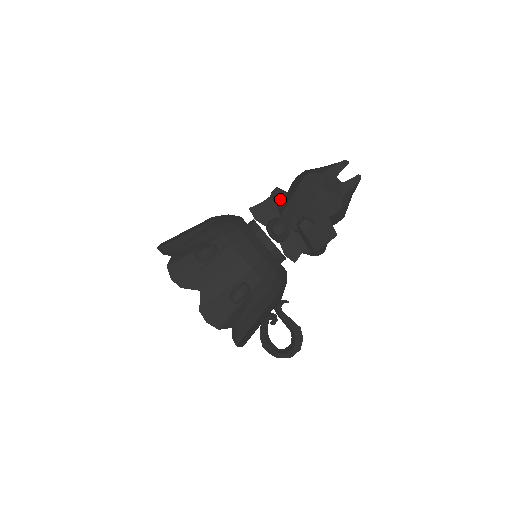
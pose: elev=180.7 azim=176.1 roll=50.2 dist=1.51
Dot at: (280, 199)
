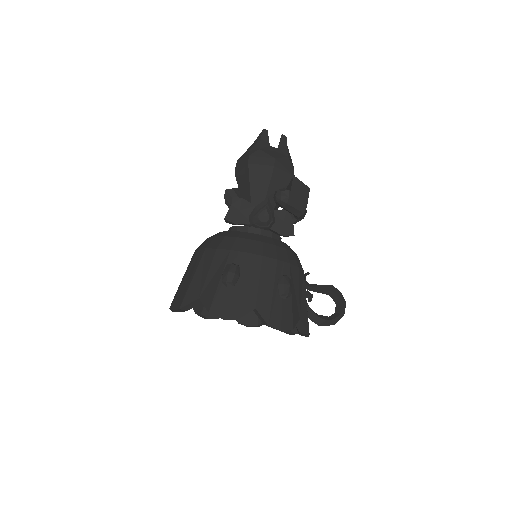
Dot at: (238, 196)
